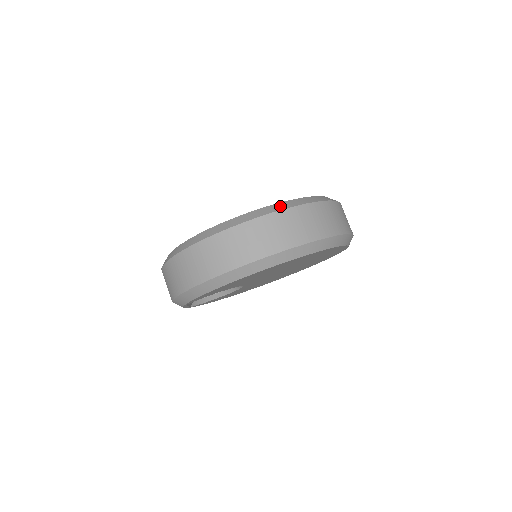
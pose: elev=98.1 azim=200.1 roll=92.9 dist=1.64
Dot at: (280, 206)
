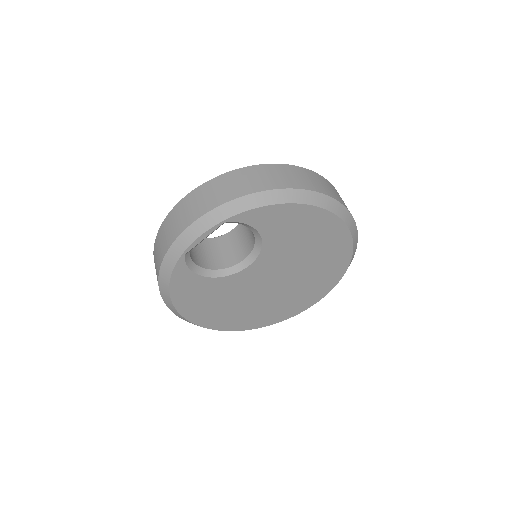
Dot at: occluded
